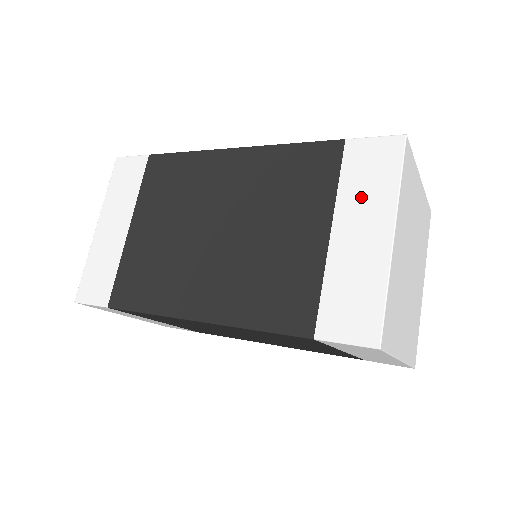
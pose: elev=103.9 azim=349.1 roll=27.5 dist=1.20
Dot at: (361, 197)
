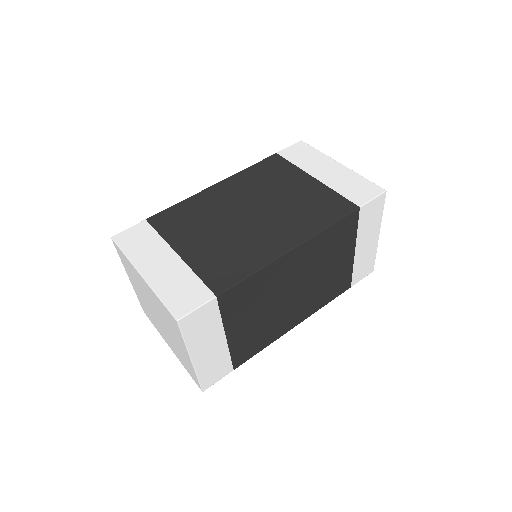
Dot at: (311, 162)
